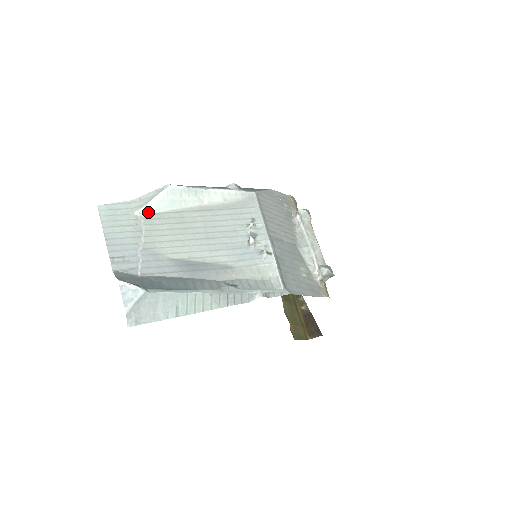
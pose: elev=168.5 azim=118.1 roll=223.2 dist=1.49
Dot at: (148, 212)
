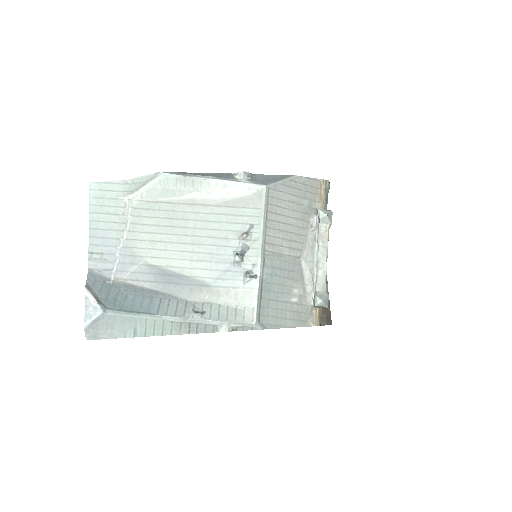
Dot at: (138, 199)
